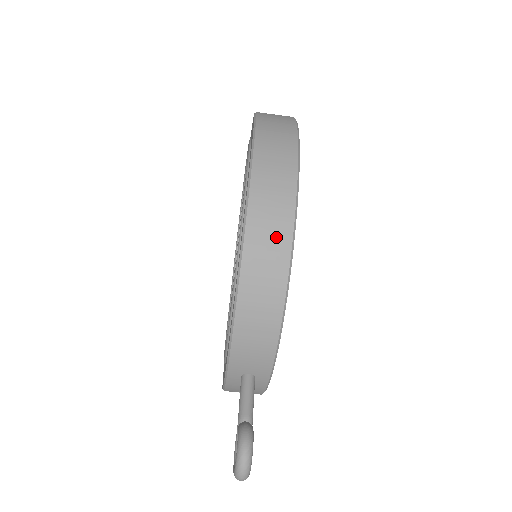
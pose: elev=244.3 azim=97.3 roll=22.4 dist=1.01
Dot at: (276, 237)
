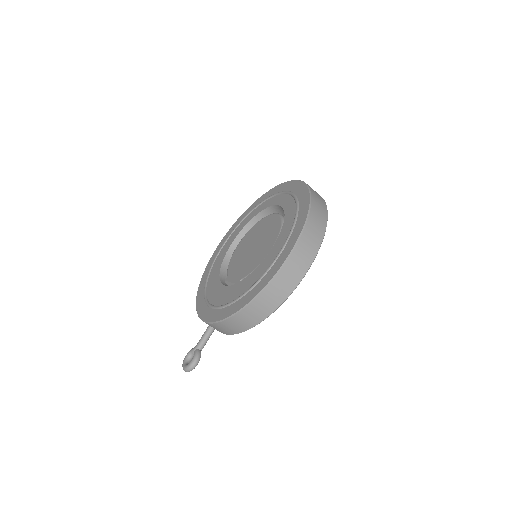
Dot at: (264, 311)
